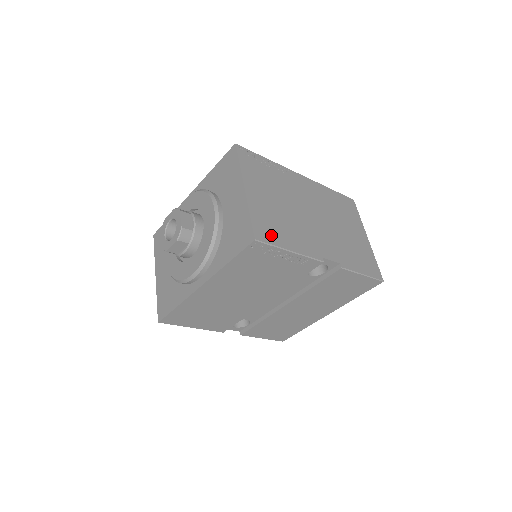
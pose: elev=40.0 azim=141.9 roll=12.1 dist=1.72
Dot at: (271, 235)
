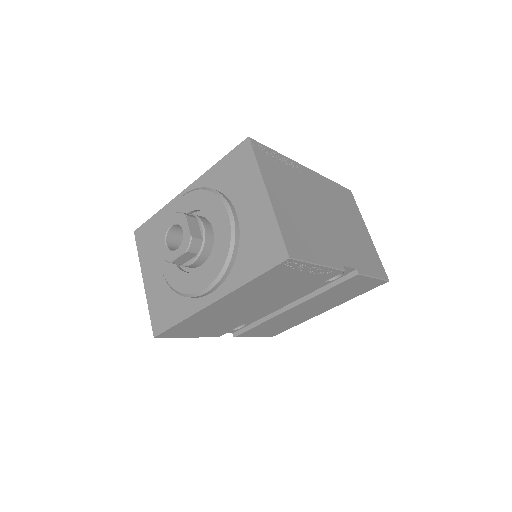
Dot at: (300, 249)
